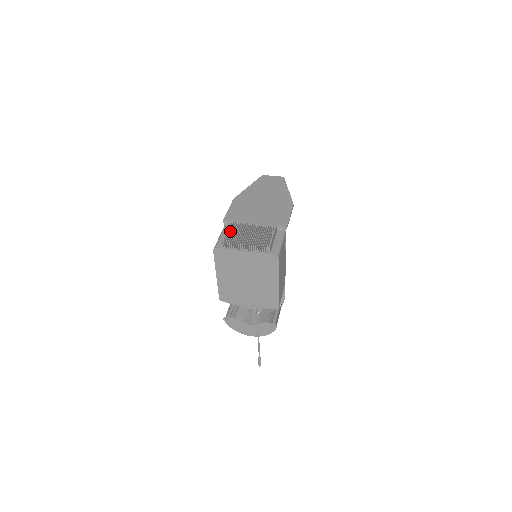
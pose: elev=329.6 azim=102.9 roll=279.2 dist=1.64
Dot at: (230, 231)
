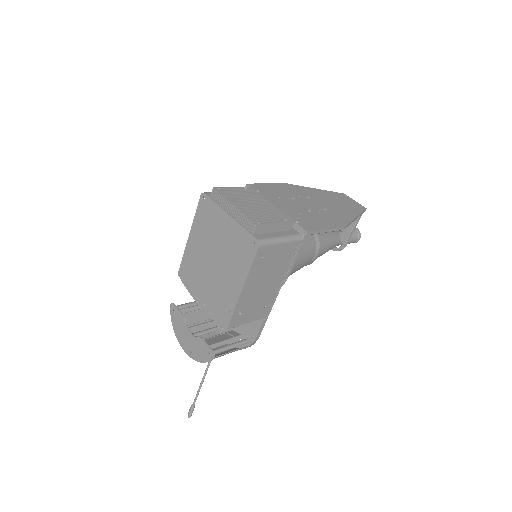
Dot at: (239, 192)
